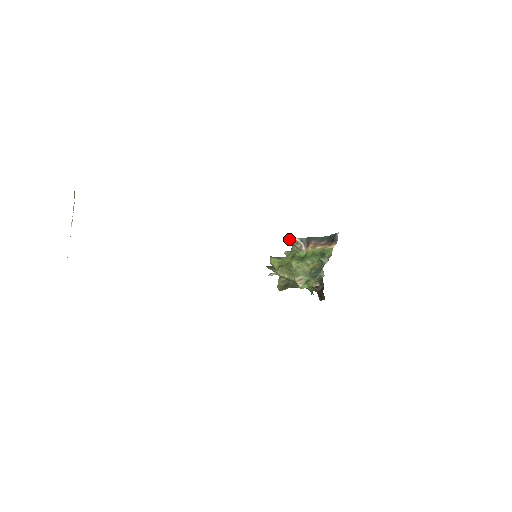
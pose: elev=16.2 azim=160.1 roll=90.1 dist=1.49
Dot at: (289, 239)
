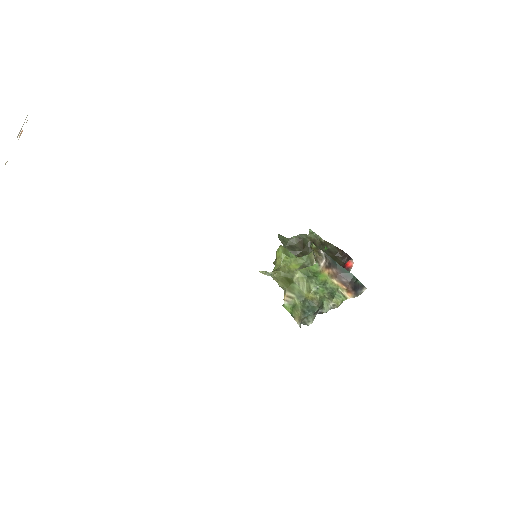
Dot at: (314, 245)
